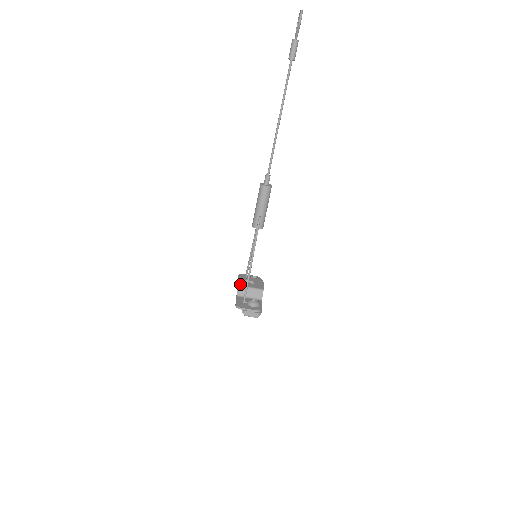
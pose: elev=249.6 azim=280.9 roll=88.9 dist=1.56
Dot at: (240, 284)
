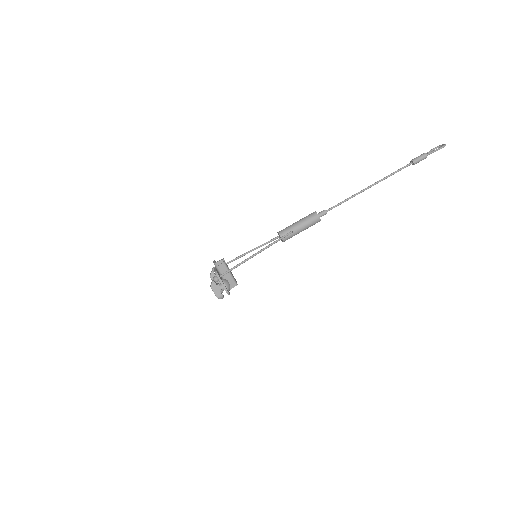
Dot at: occluded
